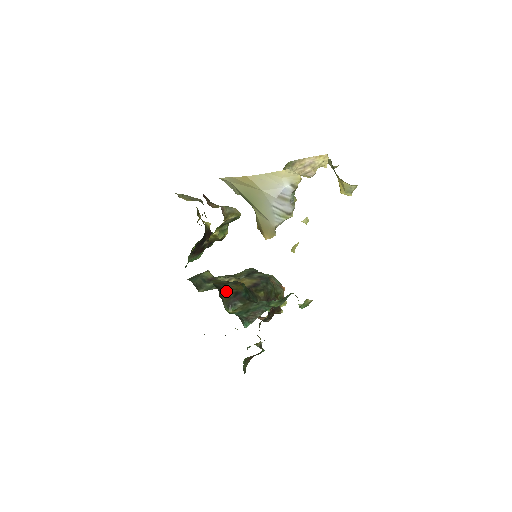
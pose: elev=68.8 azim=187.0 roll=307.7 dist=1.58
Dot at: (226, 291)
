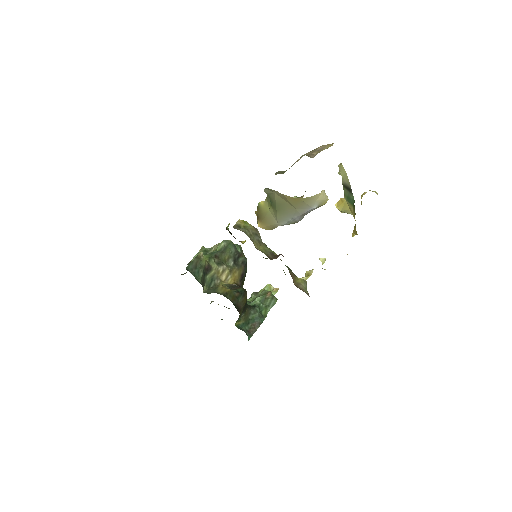
Dot at: (241, 310)
